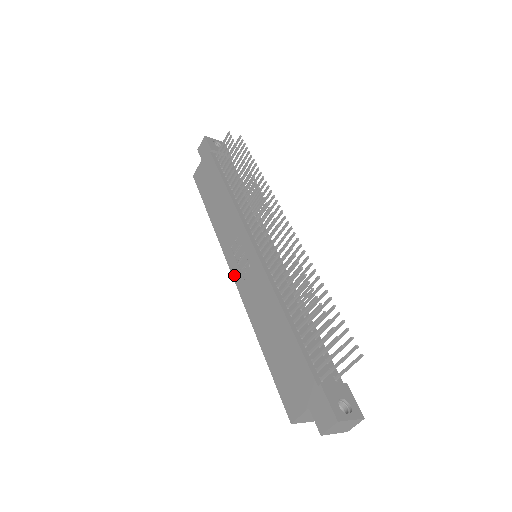
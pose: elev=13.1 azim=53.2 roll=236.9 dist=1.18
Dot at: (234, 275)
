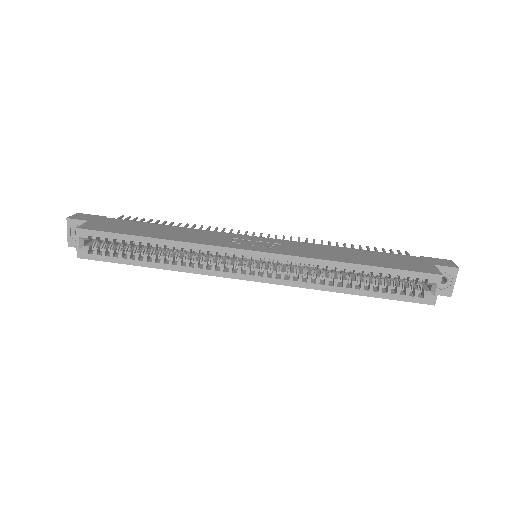
Dot at: (262, 250)
